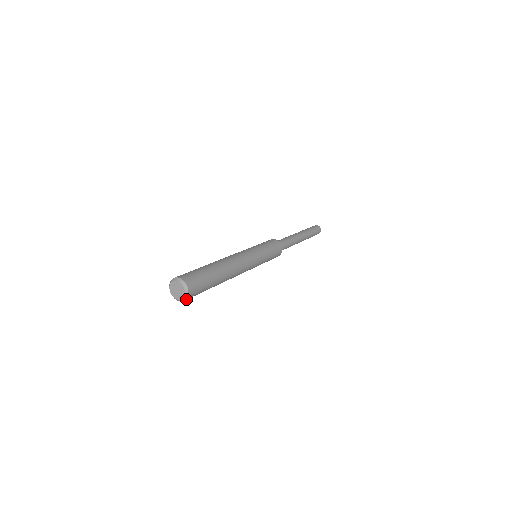
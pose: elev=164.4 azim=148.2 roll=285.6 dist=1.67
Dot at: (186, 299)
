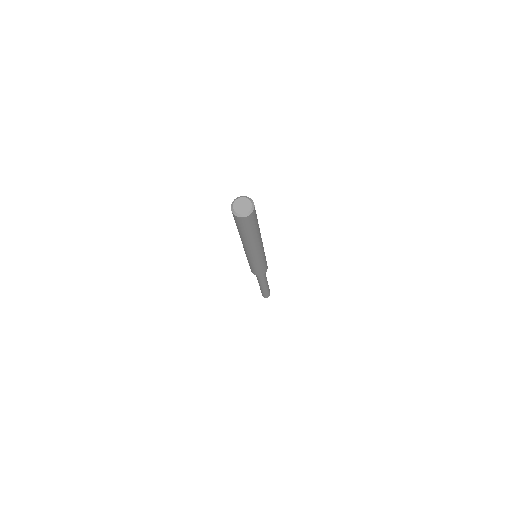
Dot at: (241, 217)
